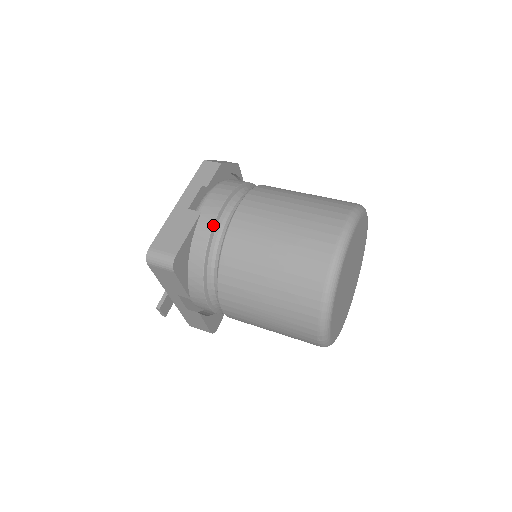
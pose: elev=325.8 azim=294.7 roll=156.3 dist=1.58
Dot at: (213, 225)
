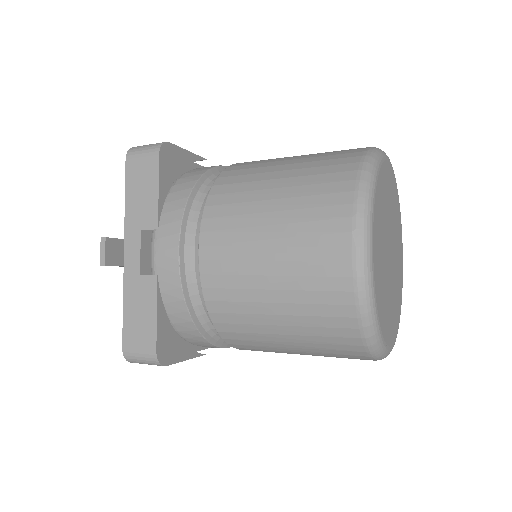
Dot at: (218, 166)
